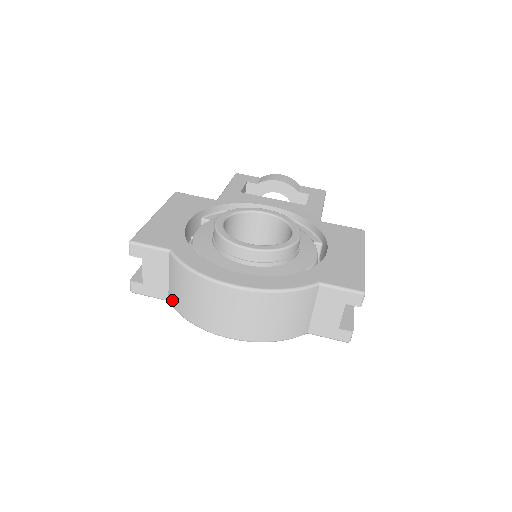
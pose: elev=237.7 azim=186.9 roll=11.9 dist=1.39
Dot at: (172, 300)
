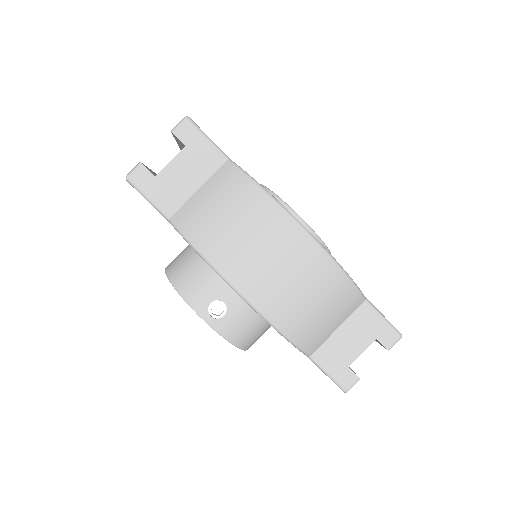
Dot at: (183, 217)
